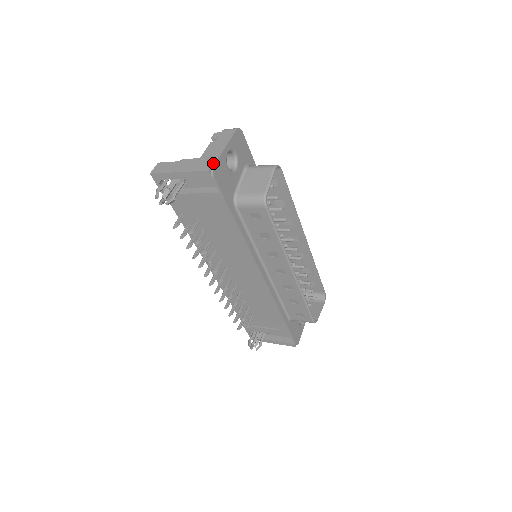
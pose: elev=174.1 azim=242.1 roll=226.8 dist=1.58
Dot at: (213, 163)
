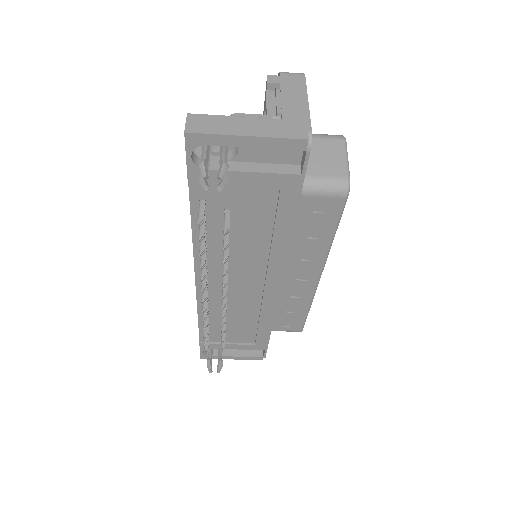
Dot at: (308, 127)
